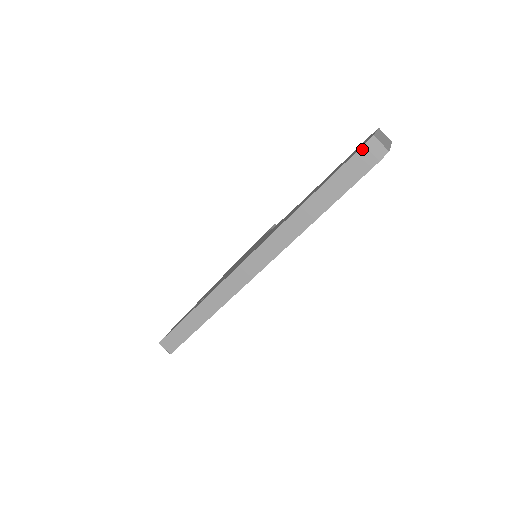
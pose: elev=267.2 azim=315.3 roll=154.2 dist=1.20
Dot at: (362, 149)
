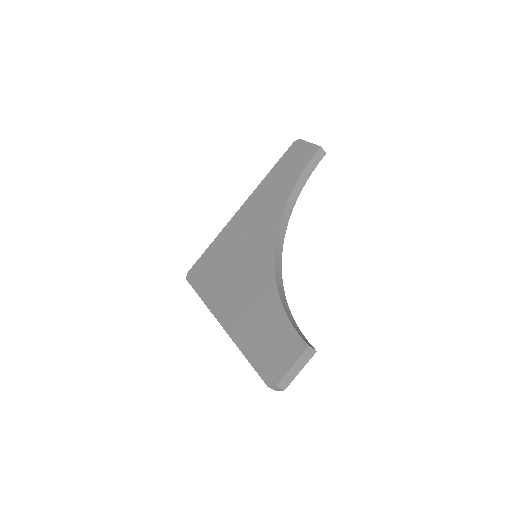
Dot at: (267, 386)
